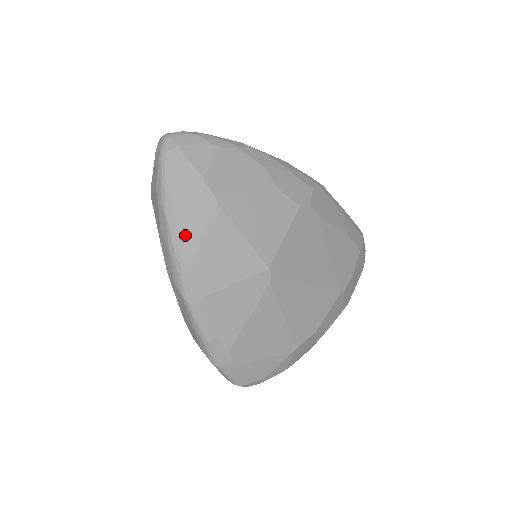
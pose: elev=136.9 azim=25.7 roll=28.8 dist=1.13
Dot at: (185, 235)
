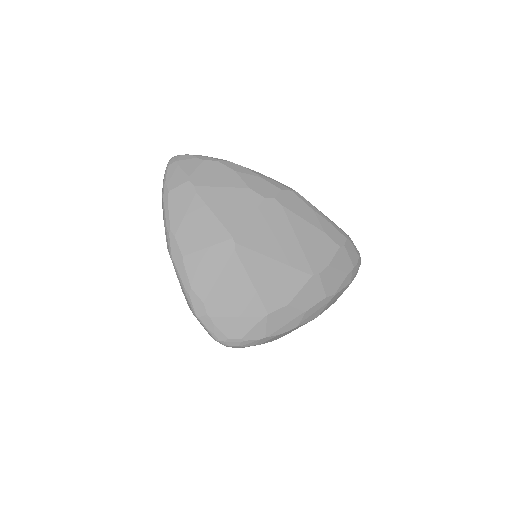
Dot at: (173, 214)
